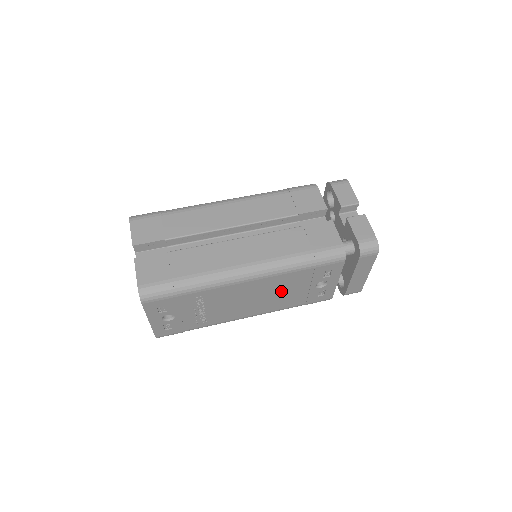
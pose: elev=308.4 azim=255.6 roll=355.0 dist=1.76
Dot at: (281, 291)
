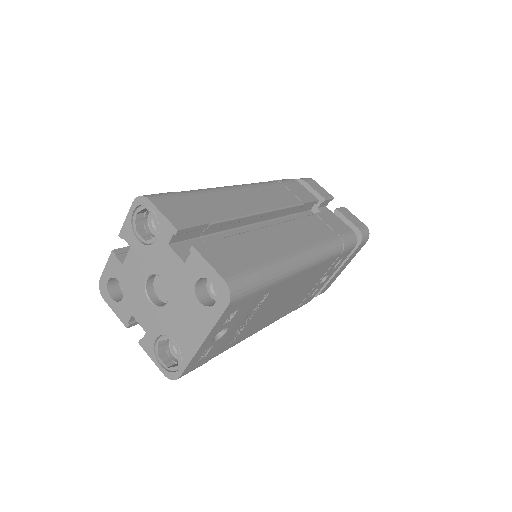
Dot at: (304, 288)
